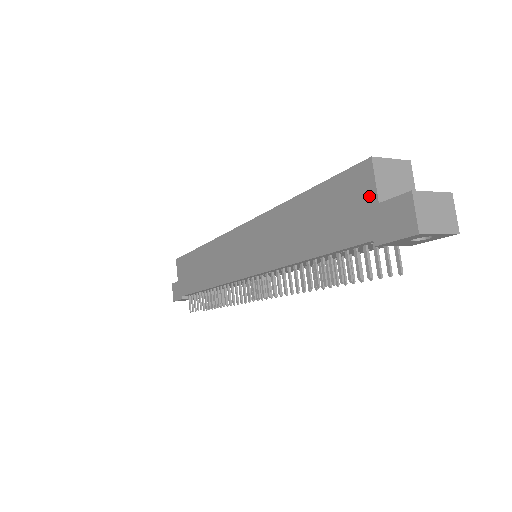
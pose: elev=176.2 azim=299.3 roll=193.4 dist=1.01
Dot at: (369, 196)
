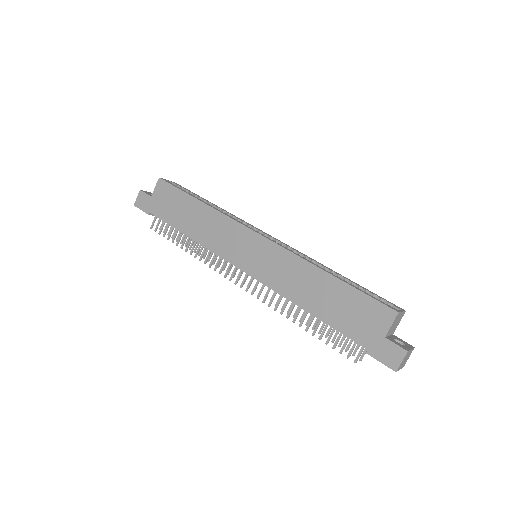
Dot at: (382, 328)
